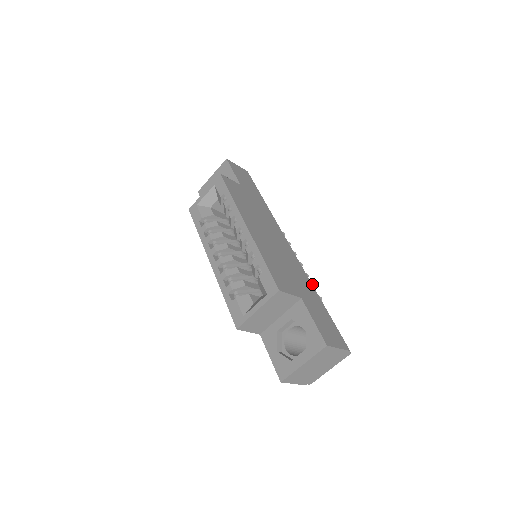
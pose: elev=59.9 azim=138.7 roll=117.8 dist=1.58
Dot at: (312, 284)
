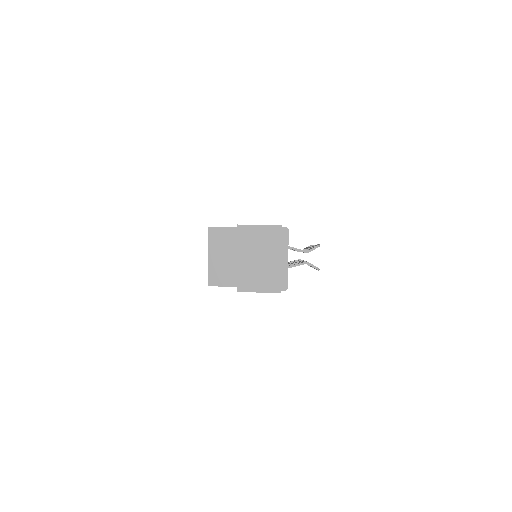
Dot at: (315, 245)
